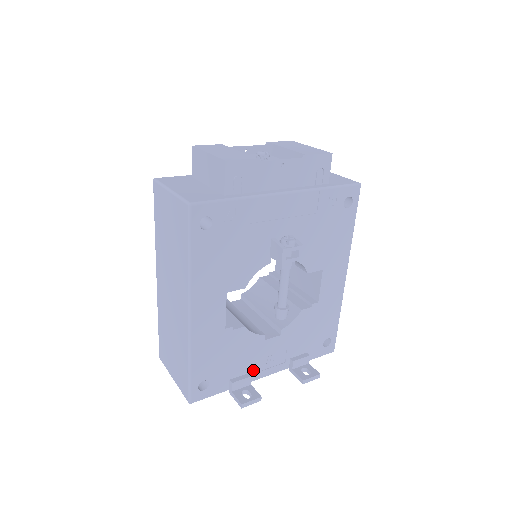
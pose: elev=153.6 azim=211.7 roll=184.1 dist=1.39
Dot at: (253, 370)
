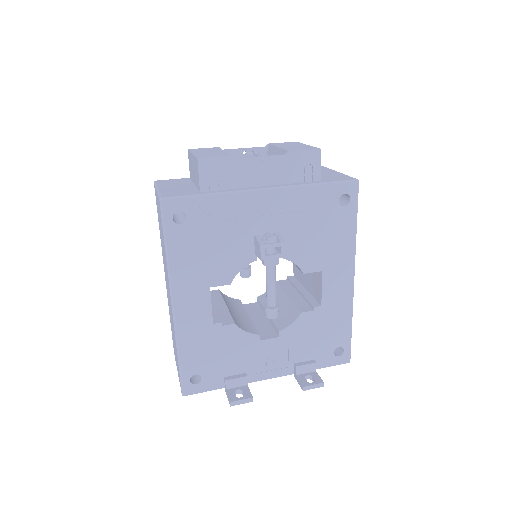
Dot at: (251, 371)
